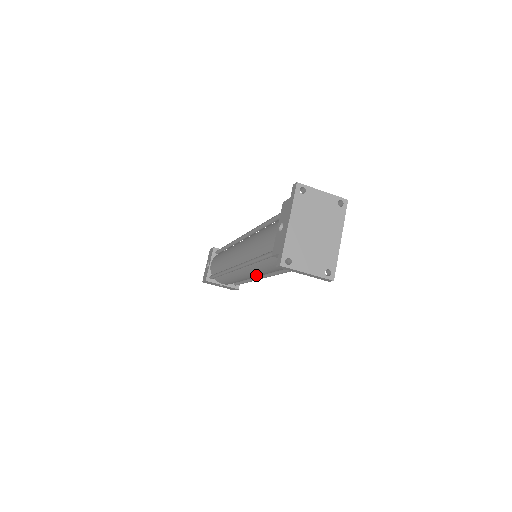
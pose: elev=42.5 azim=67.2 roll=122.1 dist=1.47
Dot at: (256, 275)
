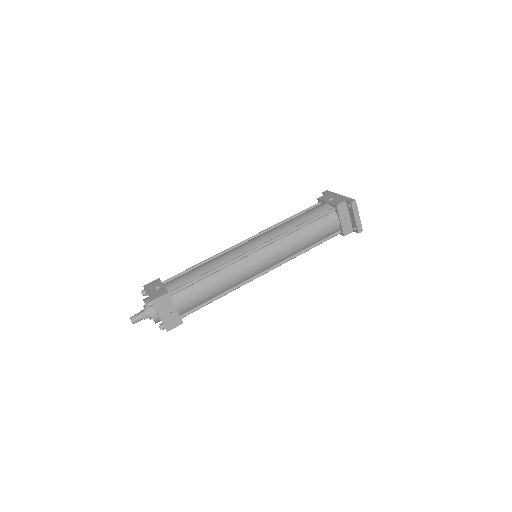
Dot at: (267, 261)
